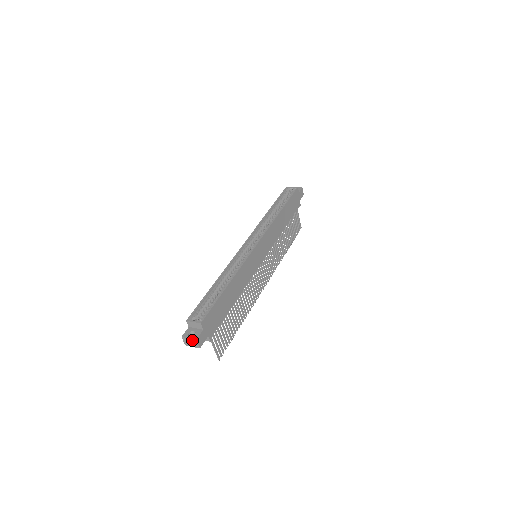
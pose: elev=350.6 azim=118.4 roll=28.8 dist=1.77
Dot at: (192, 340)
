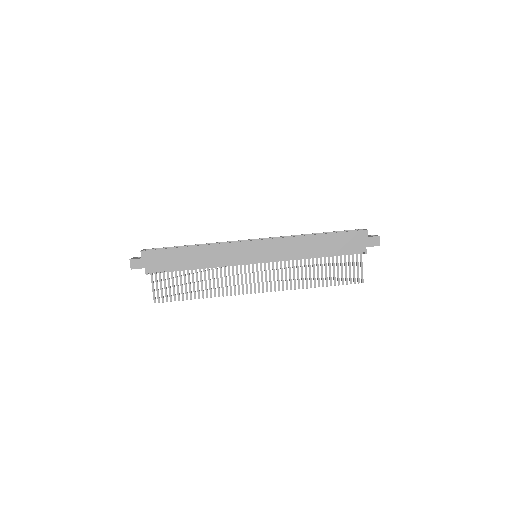
Dot at: (131, 260)
